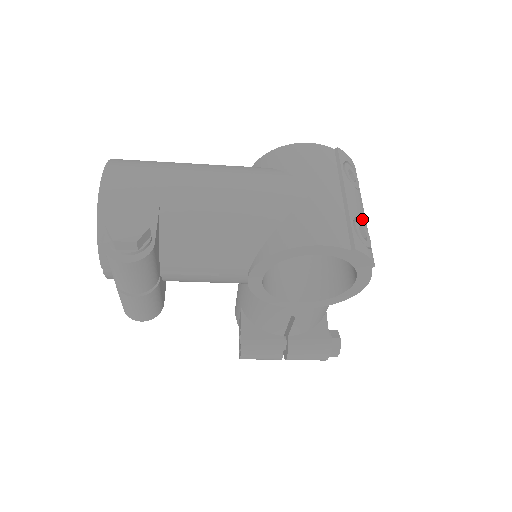
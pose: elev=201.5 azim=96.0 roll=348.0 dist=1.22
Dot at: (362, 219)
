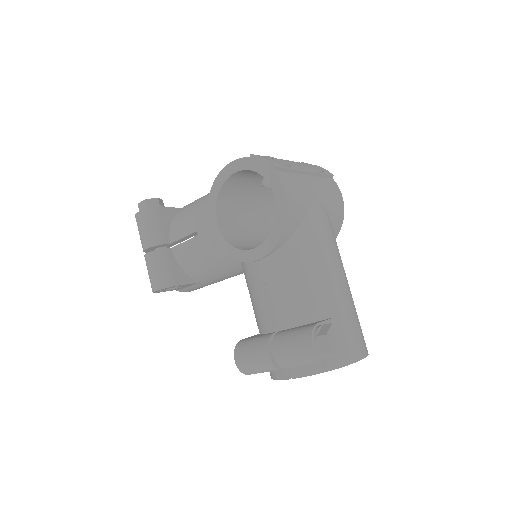
Dot at: (289, 163)
